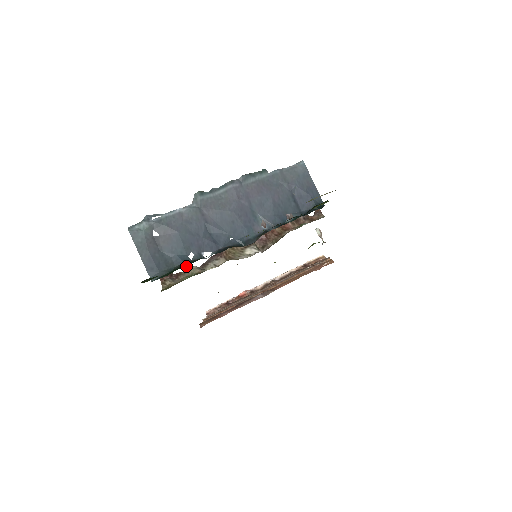
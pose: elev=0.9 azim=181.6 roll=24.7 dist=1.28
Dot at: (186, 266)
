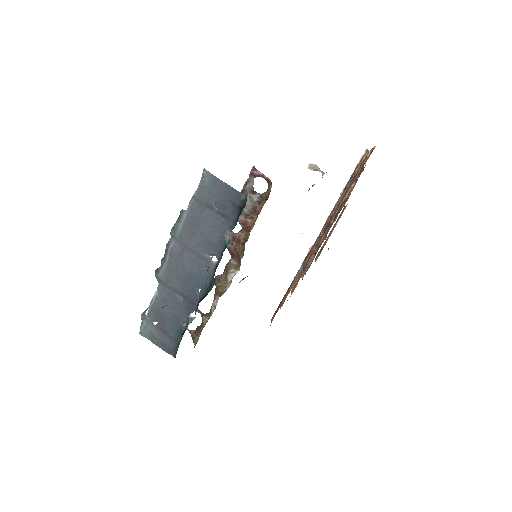
Dot at: occluded
